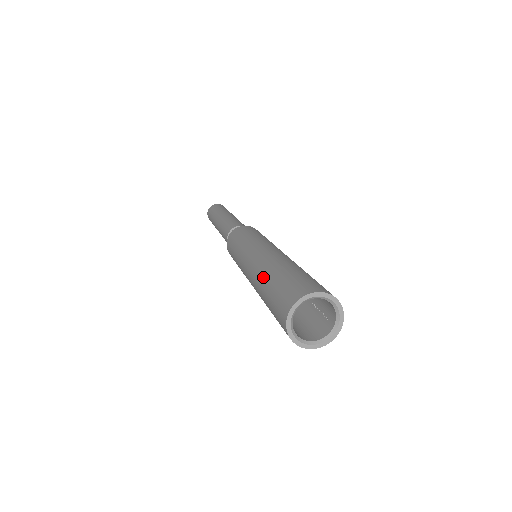
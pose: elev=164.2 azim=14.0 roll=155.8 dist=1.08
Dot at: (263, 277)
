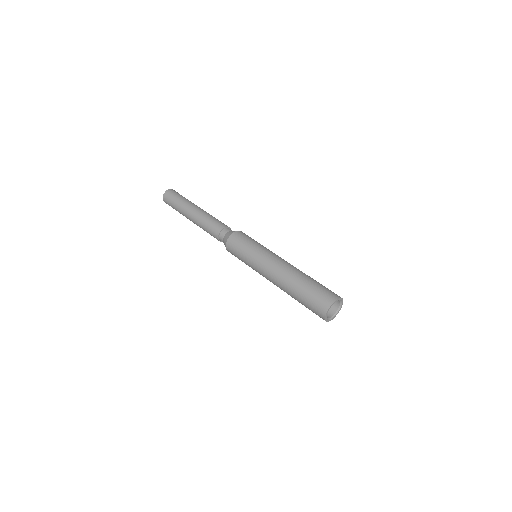
Dot at: (292, 286)
